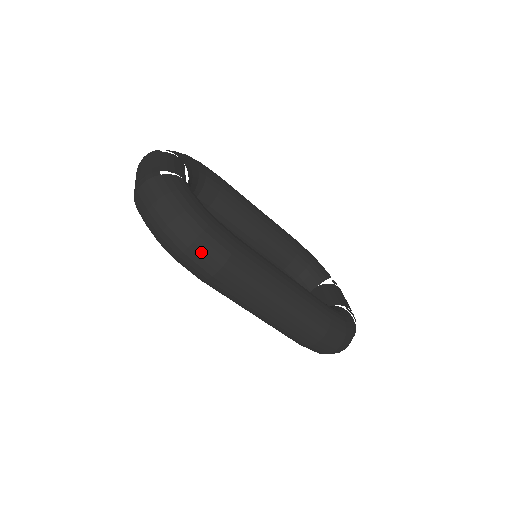
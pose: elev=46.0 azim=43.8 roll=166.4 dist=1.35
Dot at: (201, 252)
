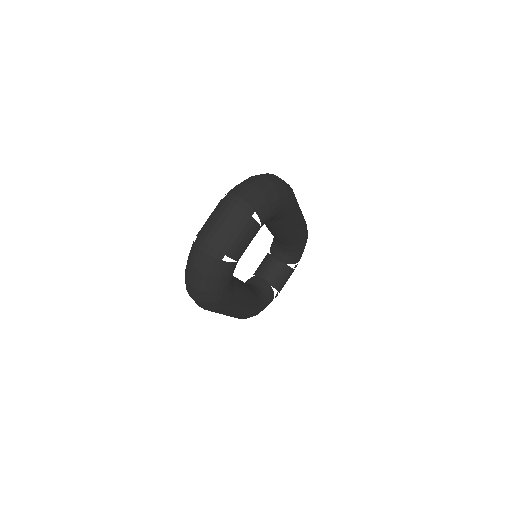
Dot at: (199, 304)
